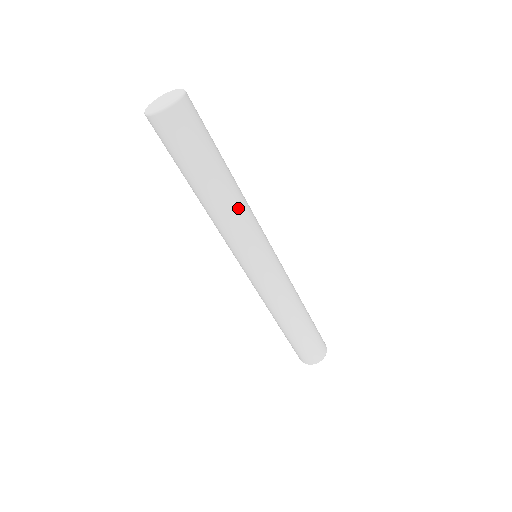
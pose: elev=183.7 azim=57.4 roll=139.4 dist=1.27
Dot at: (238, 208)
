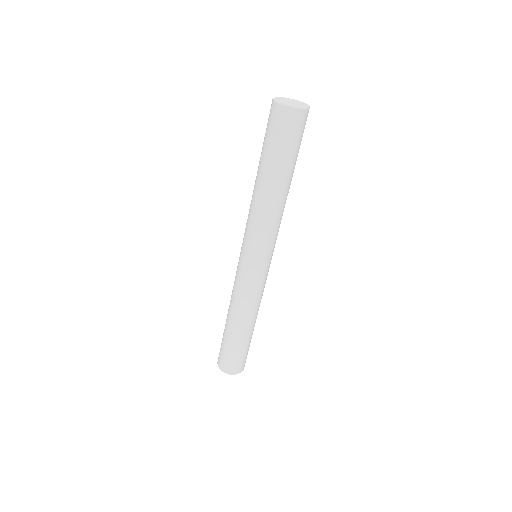
Dot at: occluded
